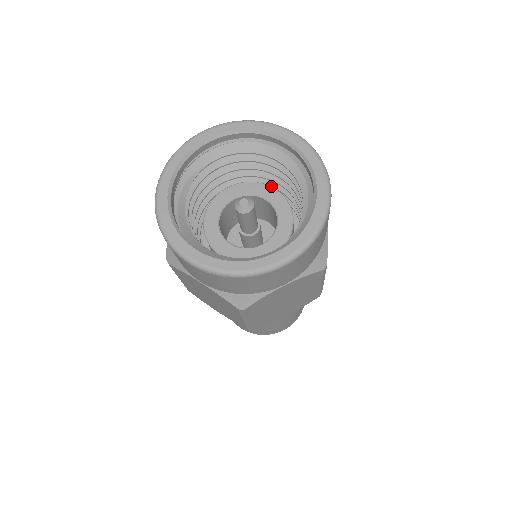
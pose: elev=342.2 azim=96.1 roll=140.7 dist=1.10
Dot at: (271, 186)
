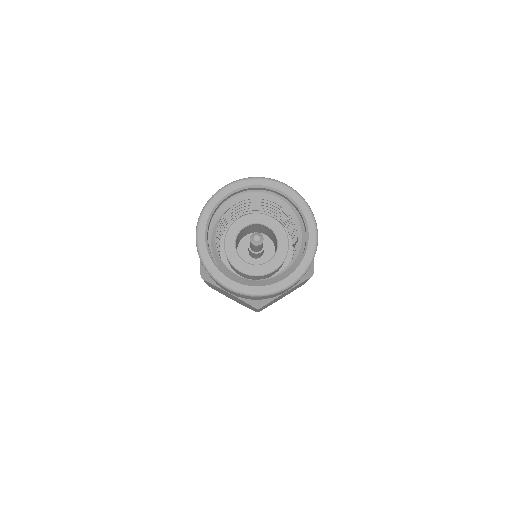
Dot at: (270, 216)
